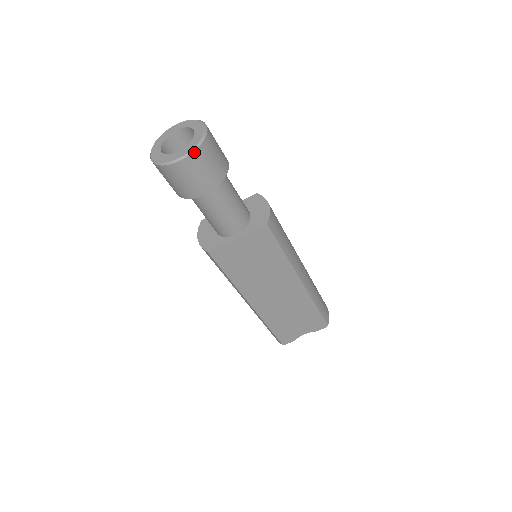
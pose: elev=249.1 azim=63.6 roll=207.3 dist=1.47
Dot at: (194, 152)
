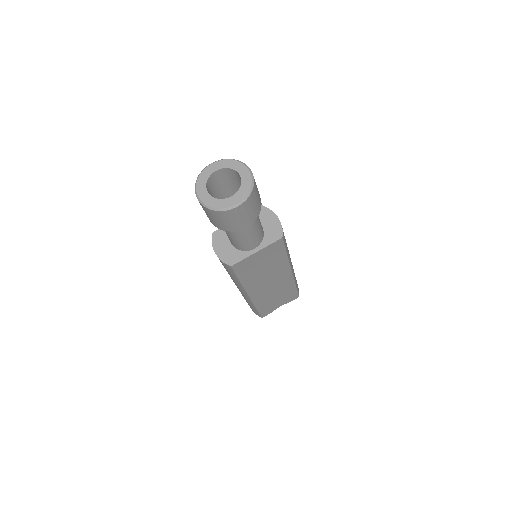
Dot at: (248, 198)
